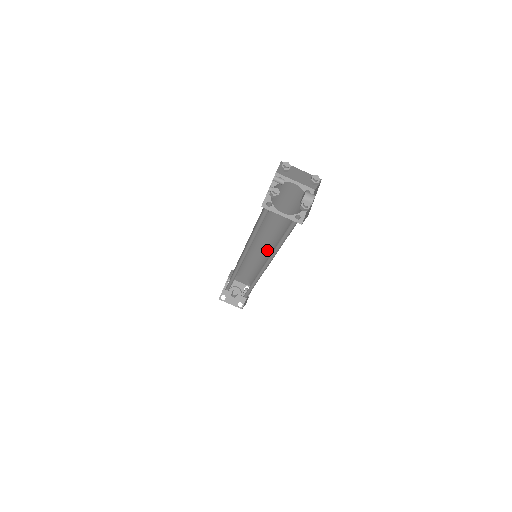
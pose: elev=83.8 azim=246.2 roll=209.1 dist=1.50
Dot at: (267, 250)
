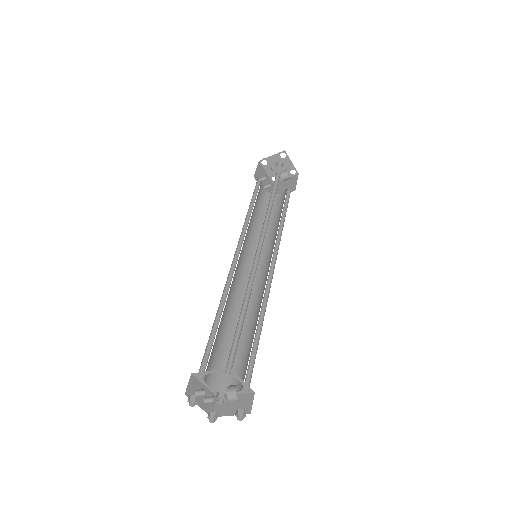
Dot at: occluded
